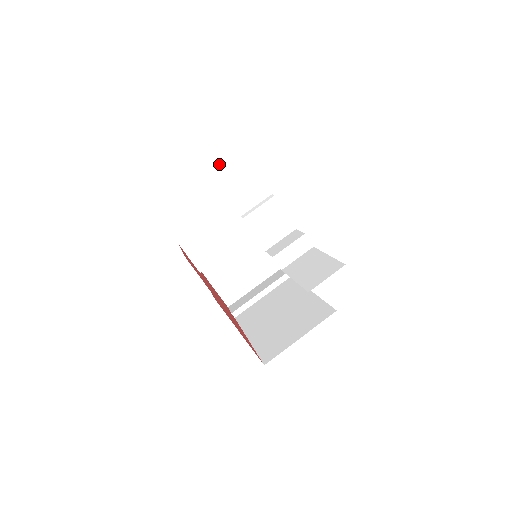
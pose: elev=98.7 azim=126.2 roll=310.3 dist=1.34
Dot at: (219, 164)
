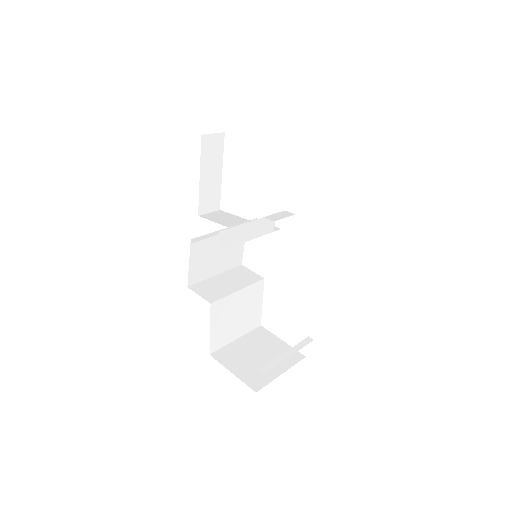
Dot at: (211, 216)
